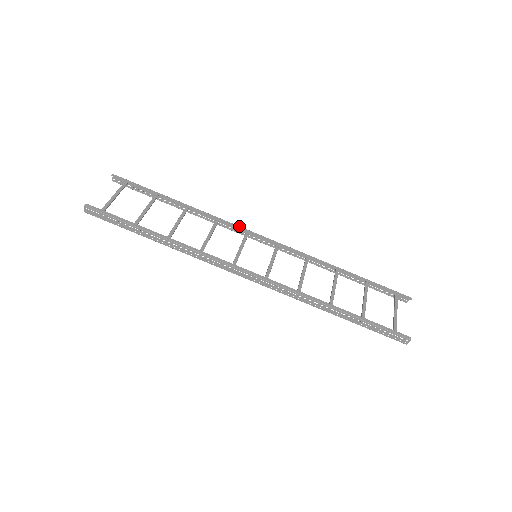
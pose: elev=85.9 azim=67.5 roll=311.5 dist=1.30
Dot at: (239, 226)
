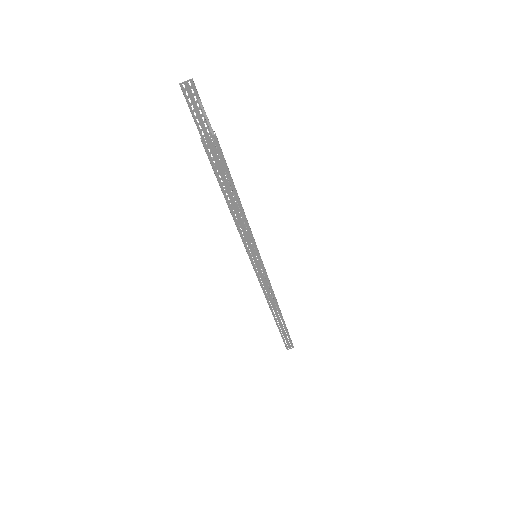
Dot at: occluded
